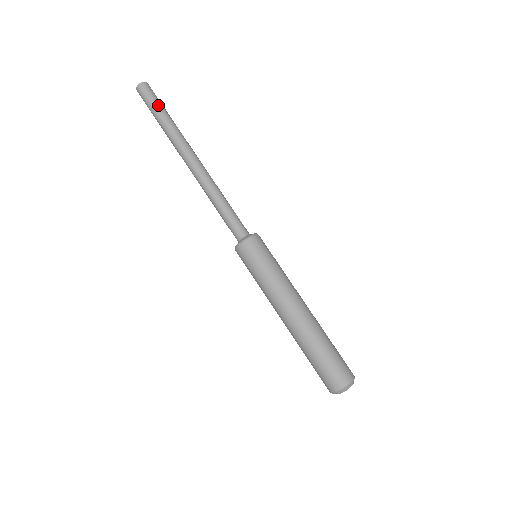
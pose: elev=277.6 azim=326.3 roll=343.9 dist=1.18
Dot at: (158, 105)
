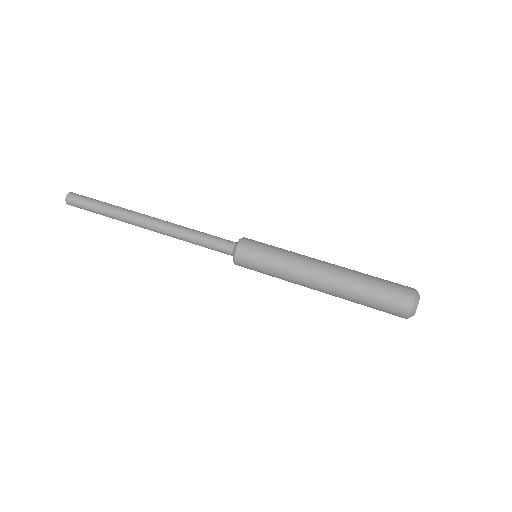
Dot at: (94, 199)
